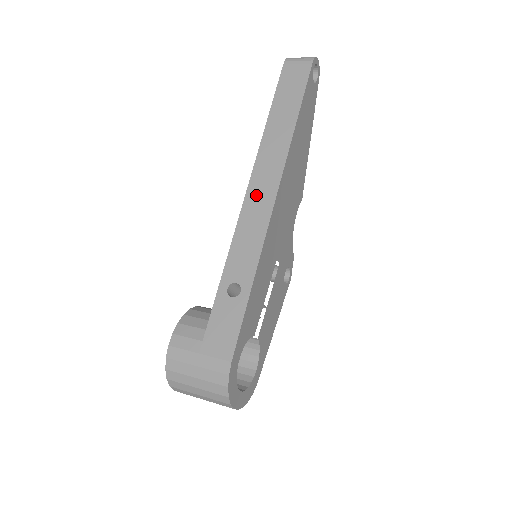
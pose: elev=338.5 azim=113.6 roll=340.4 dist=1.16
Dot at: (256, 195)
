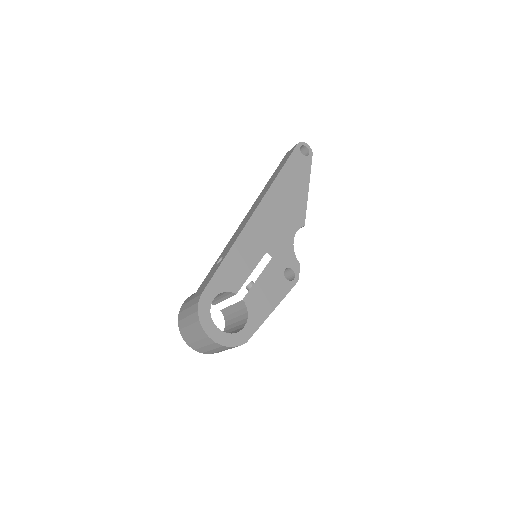
Dot at: (249, 214)
